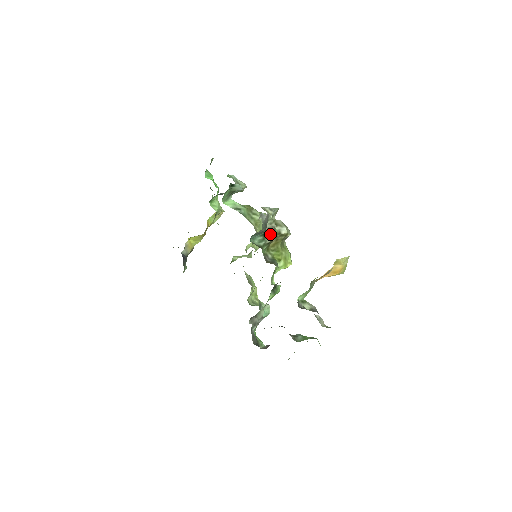
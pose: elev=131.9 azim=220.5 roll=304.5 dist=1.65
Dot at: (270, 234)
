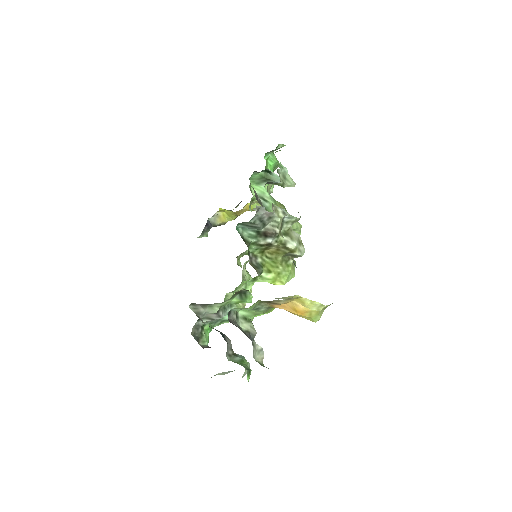
Dot at: (267, 236)
